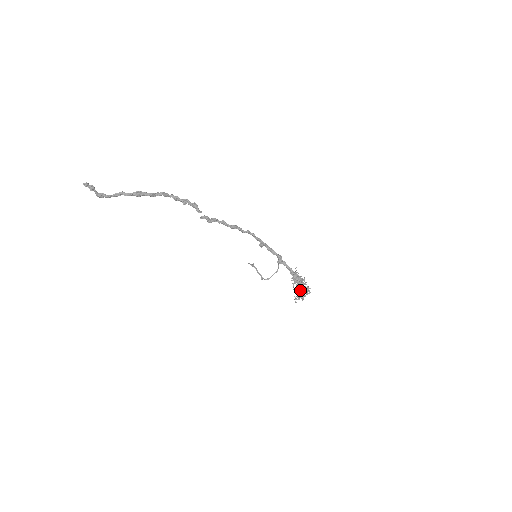
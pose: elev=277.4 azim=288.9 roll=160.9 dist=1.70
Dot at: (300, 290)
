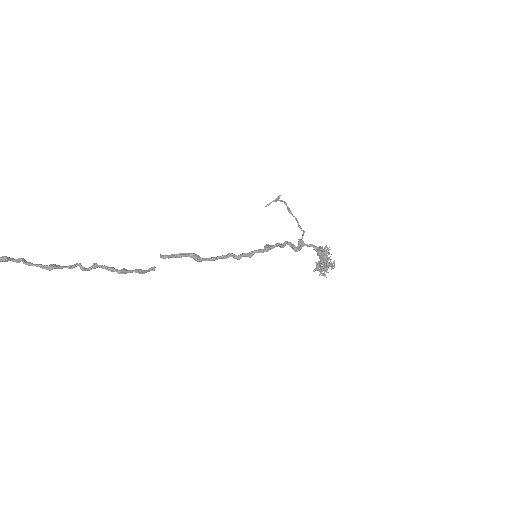
Dot at: occluded
